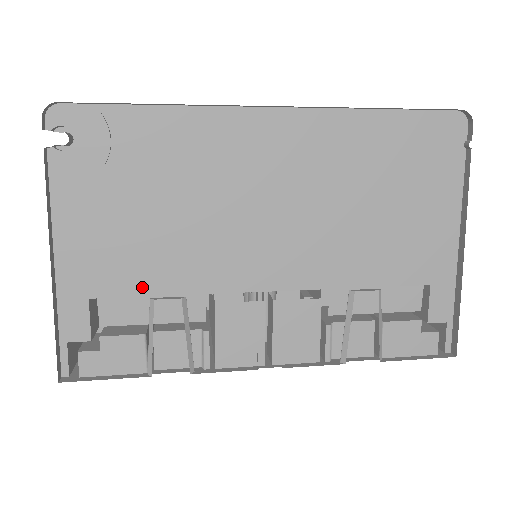
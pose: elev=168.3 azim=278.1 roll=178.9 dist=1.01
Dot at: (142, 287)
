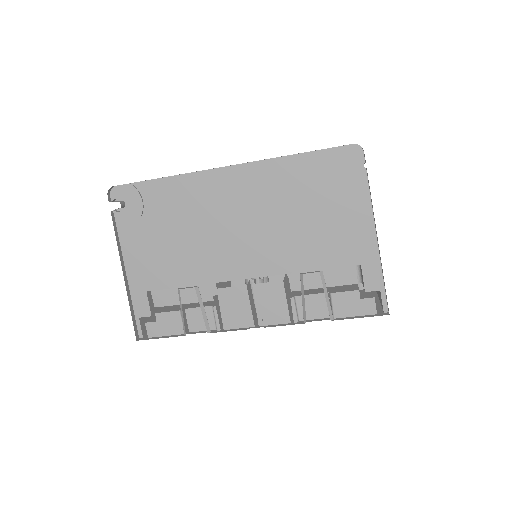
Dot at: (174, 282)
